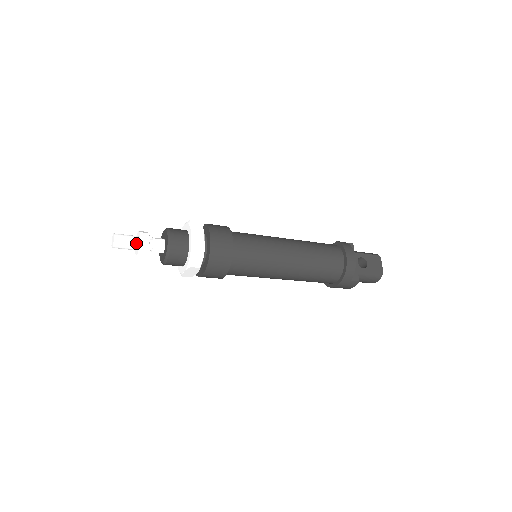
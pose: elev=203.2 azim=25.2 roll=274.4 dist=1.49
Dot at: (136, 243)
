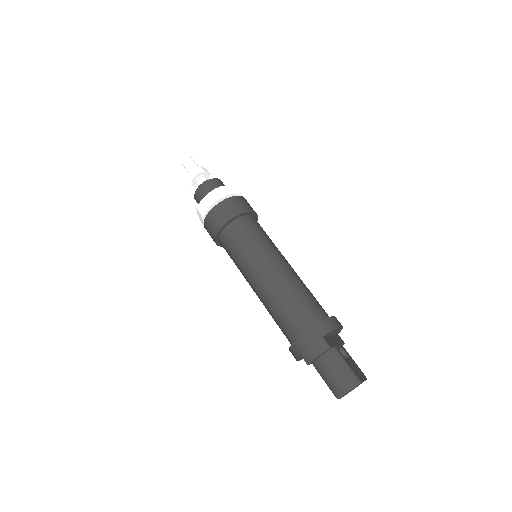
Dot at: occluded
